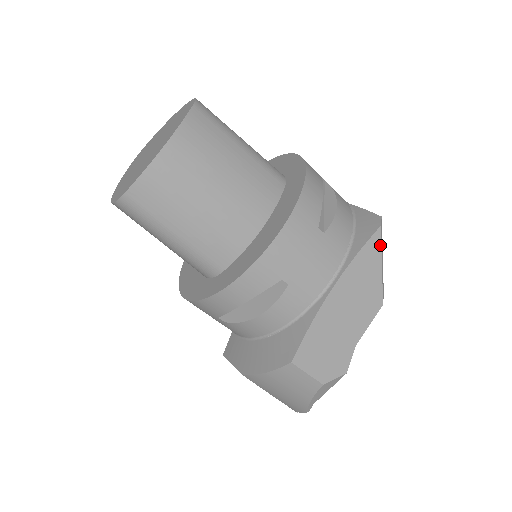
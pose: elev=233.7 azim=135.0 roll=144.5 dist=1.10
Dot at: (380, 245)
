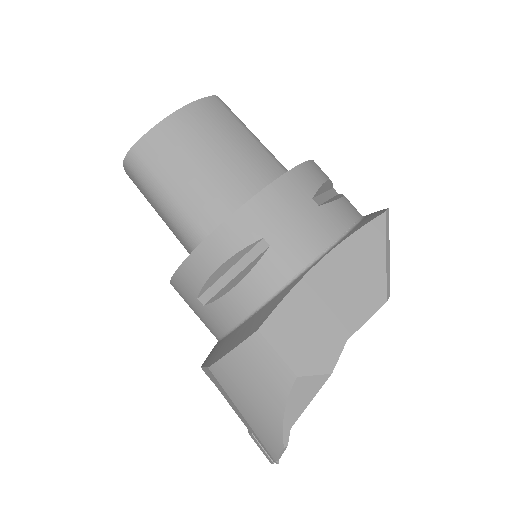
Dot at: (384, 232)
